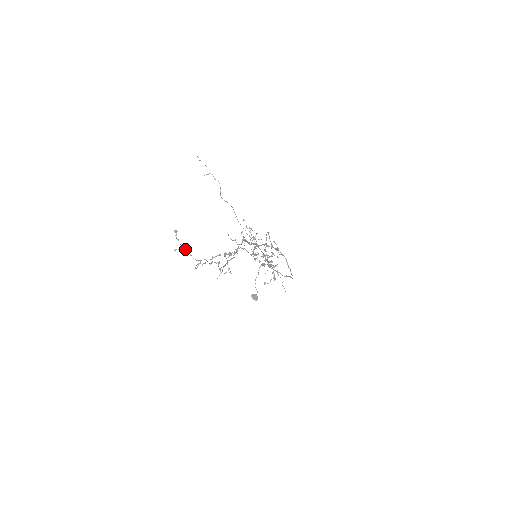
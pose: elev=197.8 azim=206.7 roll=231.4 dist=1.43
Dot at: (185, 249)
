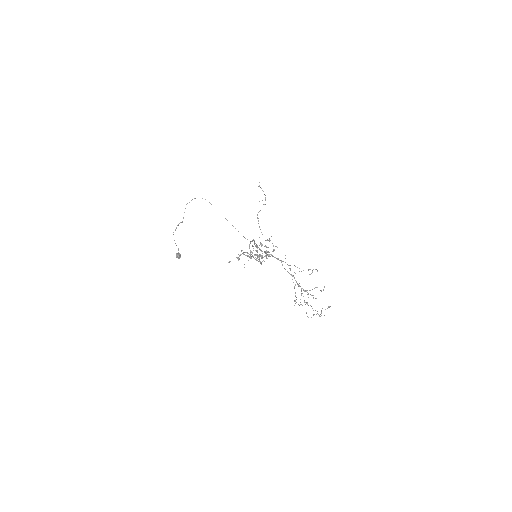
Dot at: occluded
